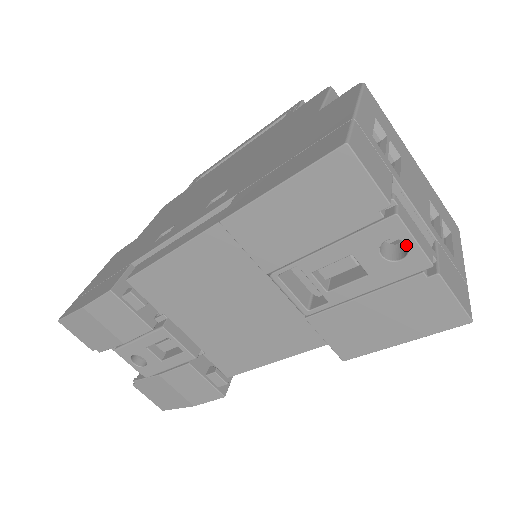
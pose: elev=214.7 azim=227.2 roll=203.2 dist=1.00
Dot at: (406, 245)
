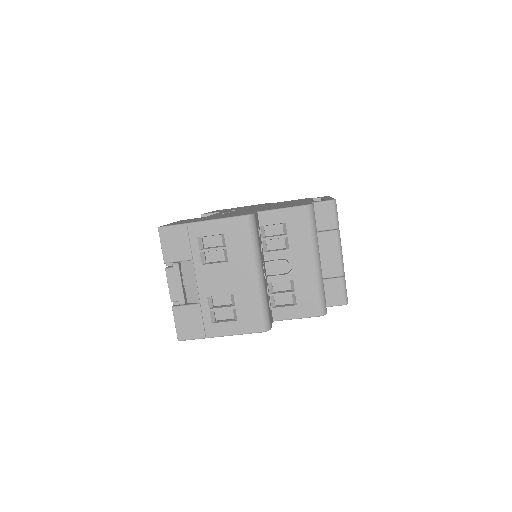
Dot at: occluded
